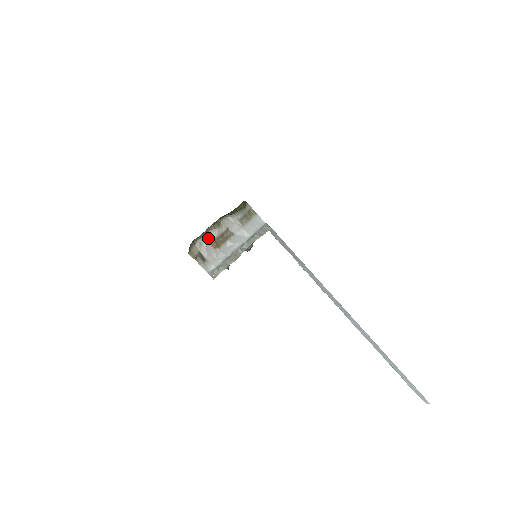
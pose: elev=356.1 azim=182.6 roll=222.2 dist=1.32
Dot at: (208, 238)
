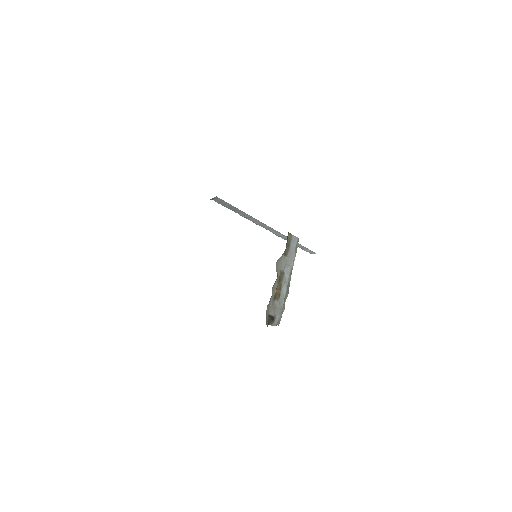
Dot at: (272, 296)
